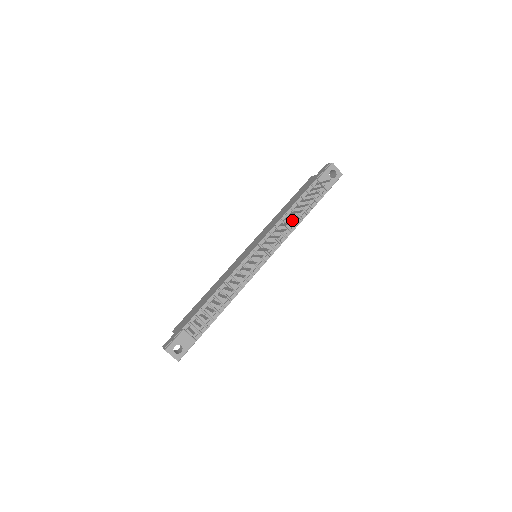
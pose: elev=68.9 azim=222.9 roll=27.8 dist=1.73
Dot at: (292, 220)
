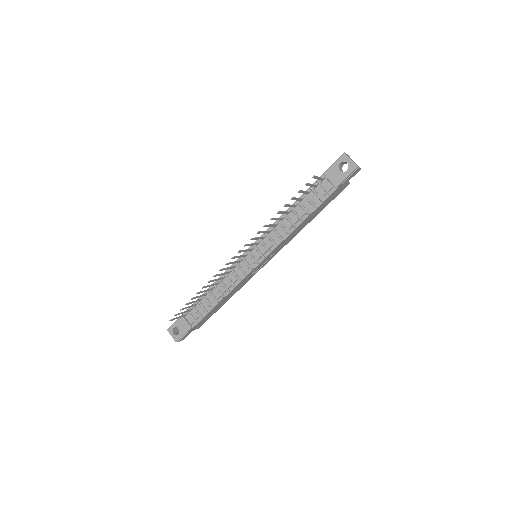
Dot at: (289, 221)
